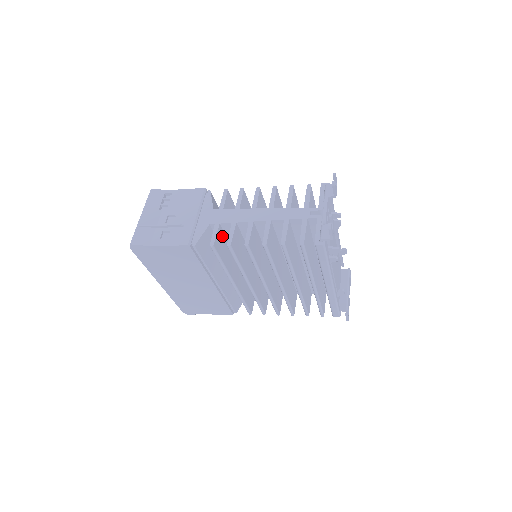
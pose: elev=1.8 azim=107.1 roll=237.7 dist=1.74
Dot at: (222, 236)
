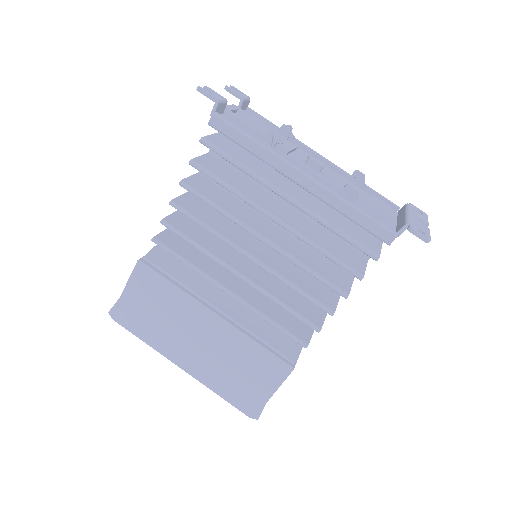
Dot at: (180, 238)
